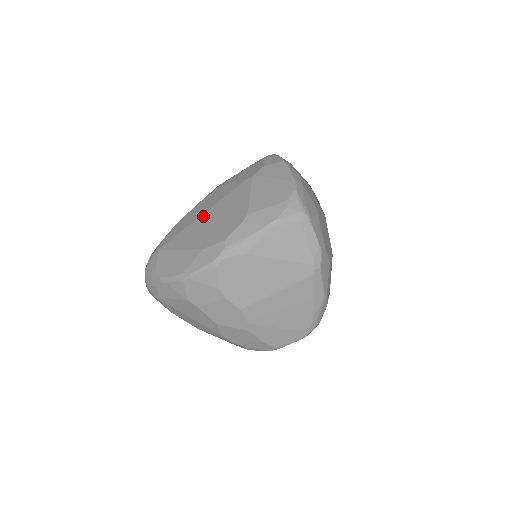
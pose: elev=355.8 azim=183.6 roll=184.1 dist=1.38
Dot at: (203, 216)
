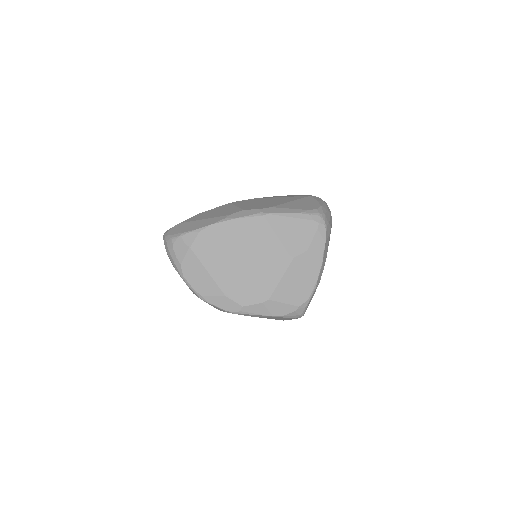
Dot at: (239, 255)
